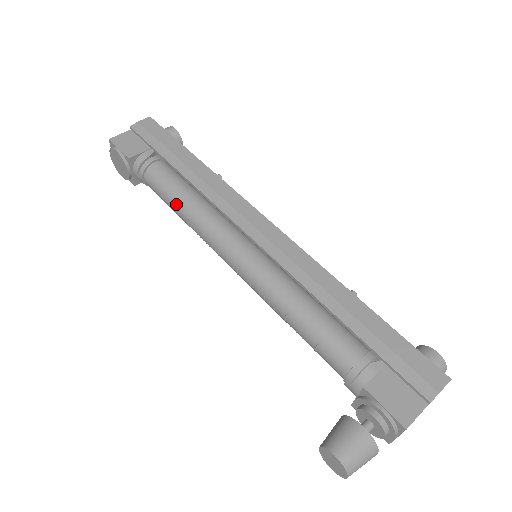
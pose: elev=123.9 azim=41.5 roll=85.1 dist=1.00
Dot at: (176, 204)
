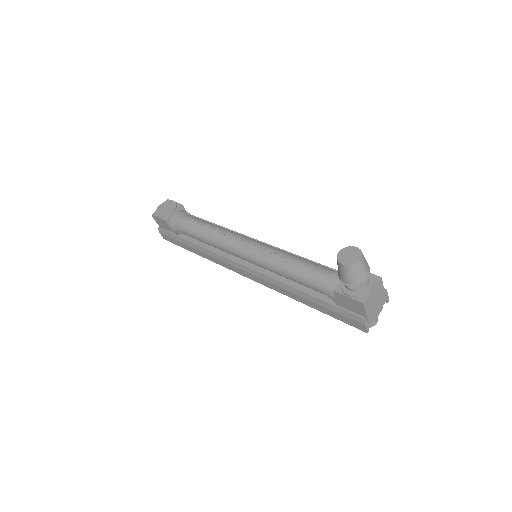
Dot at: (209, 224)
